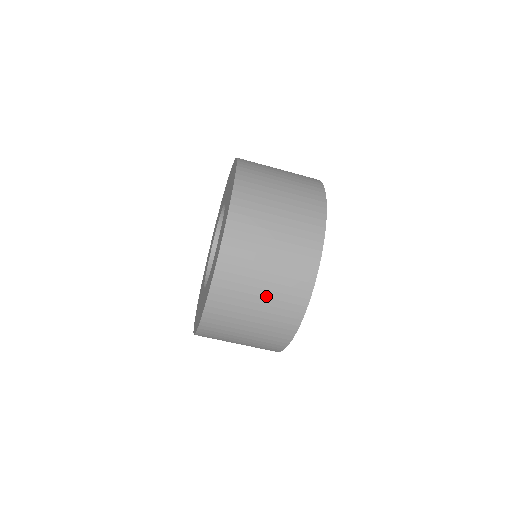
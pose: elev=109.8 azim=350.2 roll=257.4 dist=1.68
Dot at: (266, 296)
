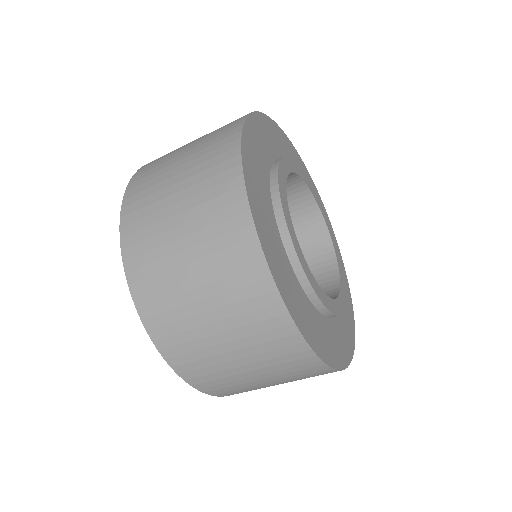
Dot at: (215, 307)
